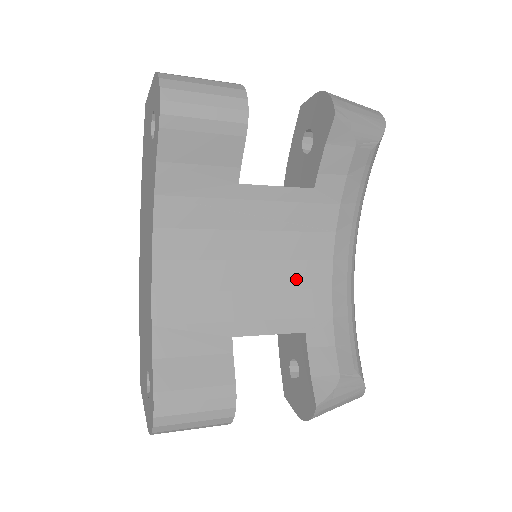
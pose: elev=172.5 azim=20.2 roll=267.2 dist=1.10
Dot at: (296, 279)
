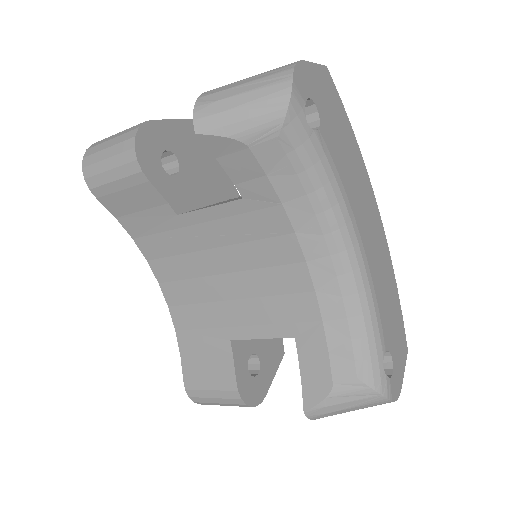
Dot at: (273, 285)
